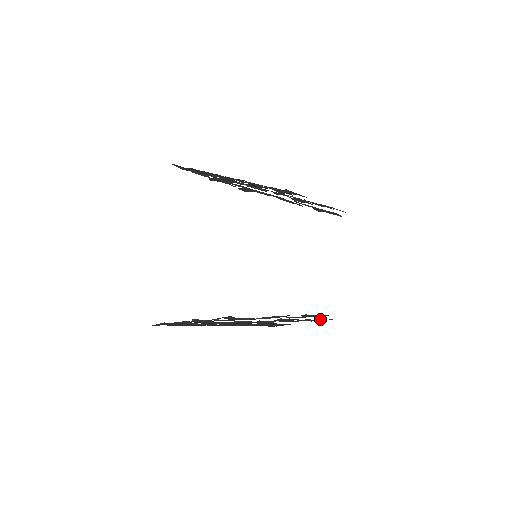
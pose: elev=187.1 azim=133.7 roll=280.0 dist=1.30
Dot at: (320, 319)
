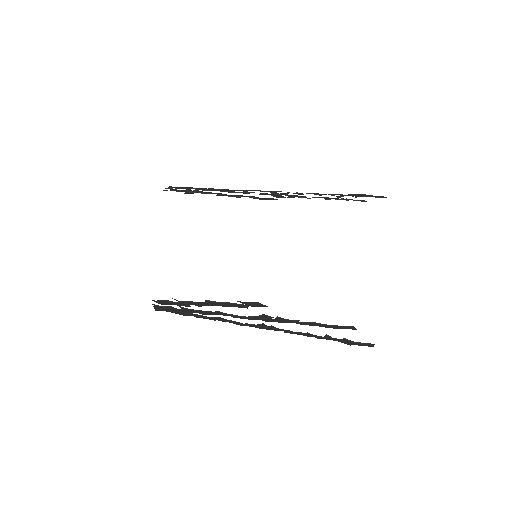
Dot at: (337, 325)
